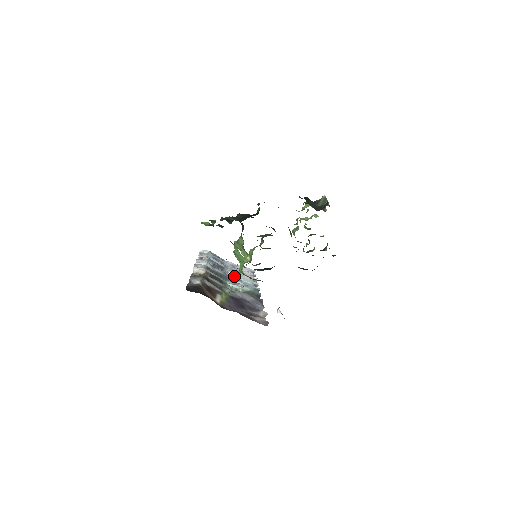
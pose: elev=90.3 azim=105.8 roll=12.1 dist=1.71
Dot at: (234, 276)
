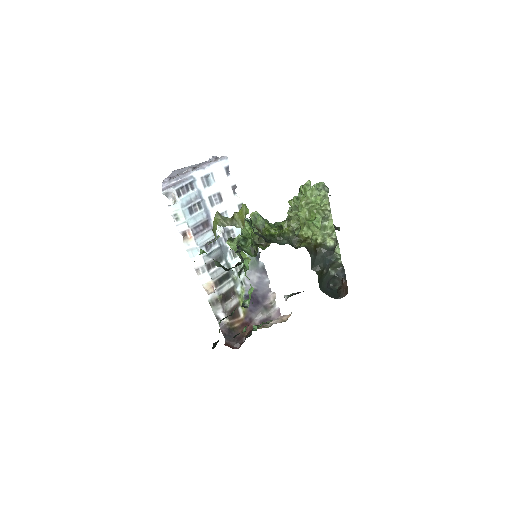
Dot at: (224, 230)
